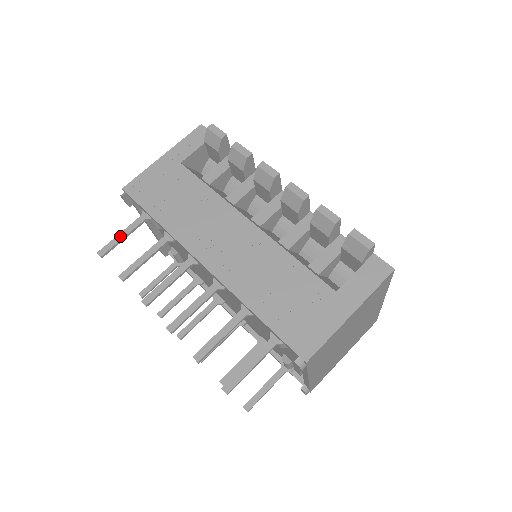
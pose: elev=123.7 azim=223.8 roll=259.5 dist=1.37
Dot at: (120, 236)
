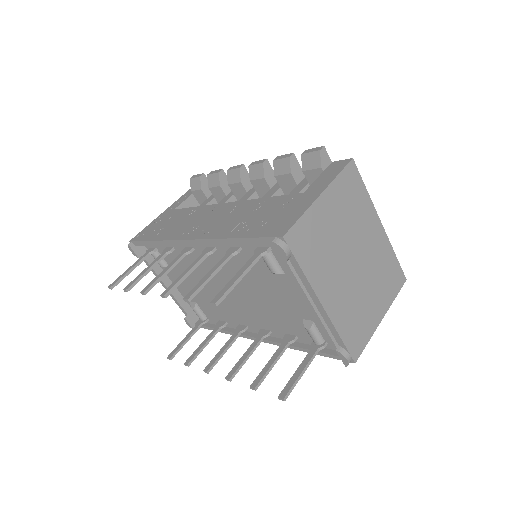
Dot at: (127, 270)
